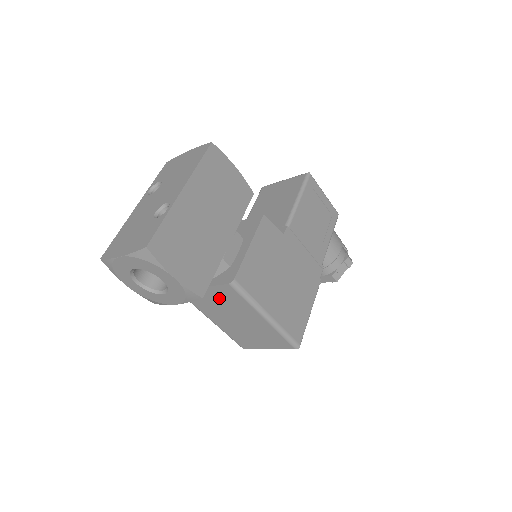
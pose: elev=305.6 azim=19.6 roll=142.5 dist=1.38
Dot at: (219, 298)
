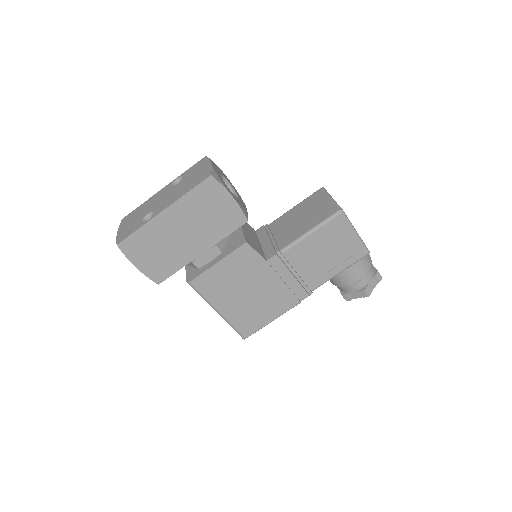
Dot at: occluded
